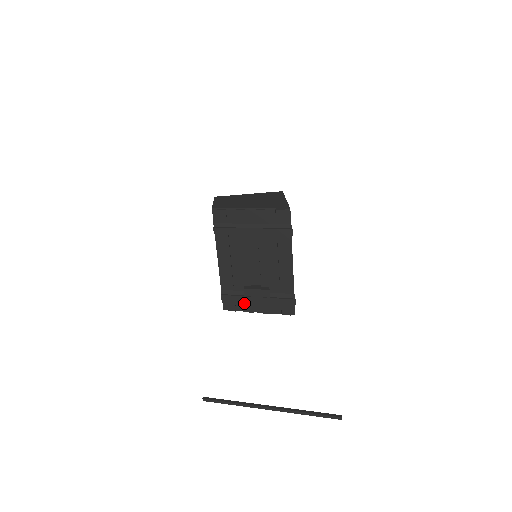
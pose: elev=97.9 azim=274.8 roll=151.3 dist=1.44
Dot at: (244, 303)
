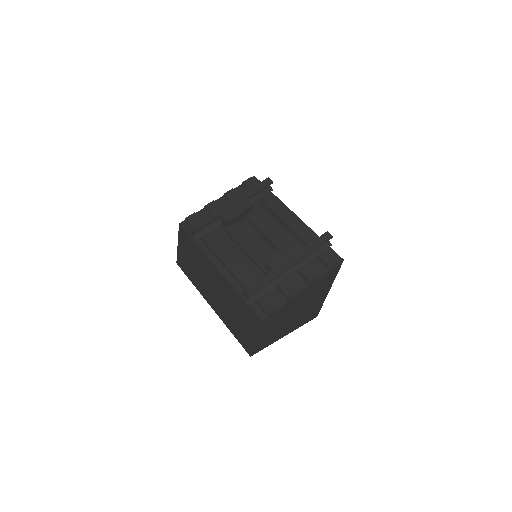
Dot at: (279, 288)
